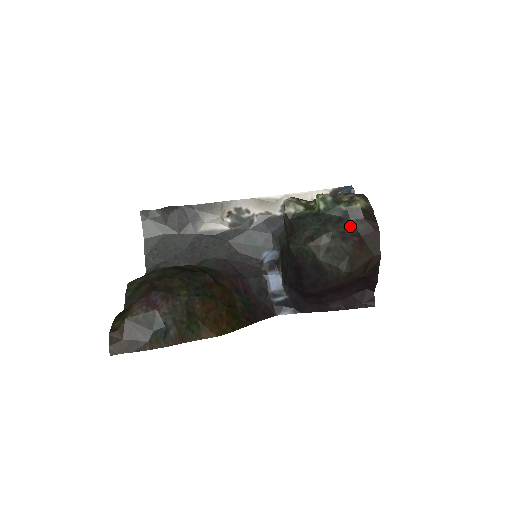
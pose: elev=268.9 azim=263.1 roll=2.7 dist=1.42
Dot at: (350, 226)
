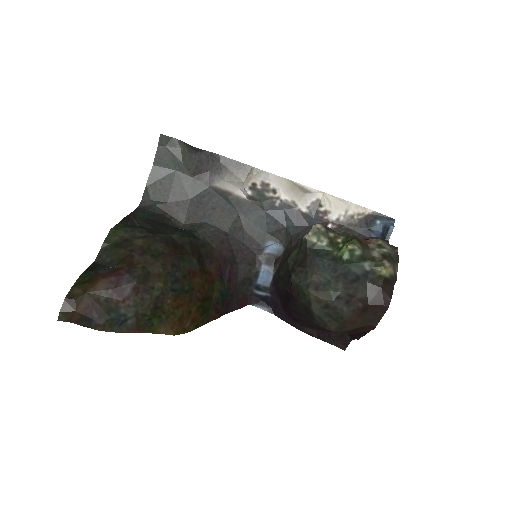
Dot at: (363, 289)
